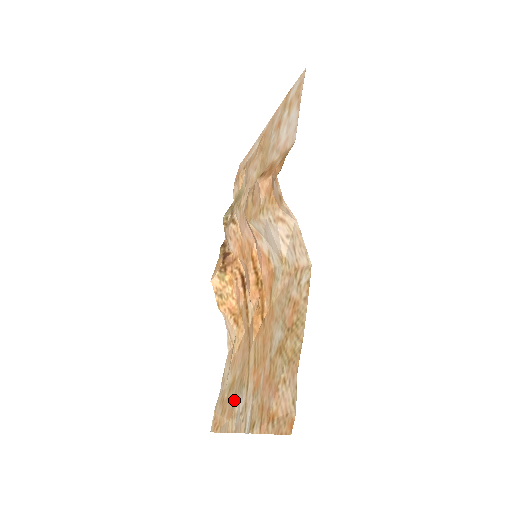
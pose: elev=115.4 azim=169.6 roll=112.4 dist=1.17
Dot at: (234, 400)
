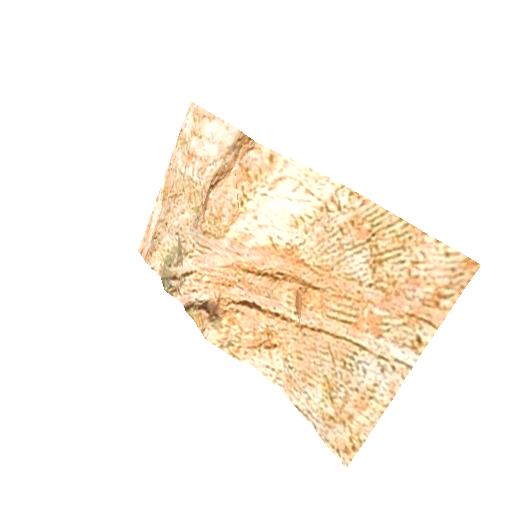
Dot at: (353, 386)
